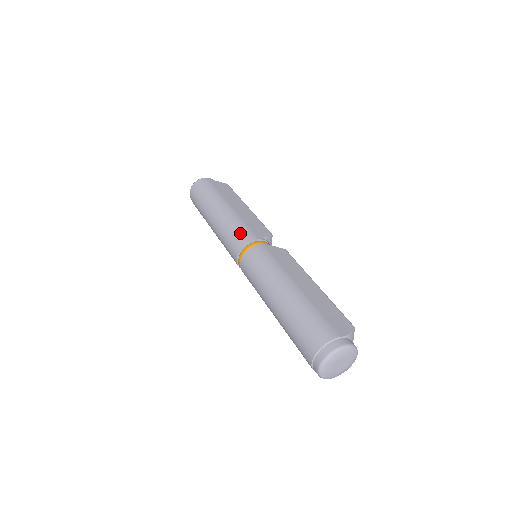
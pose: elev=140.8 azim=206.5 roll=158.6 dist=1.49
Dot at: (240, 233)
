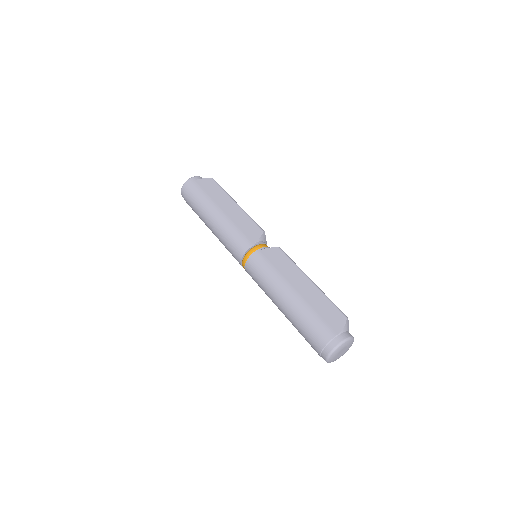
Dot at: (237, 242)
